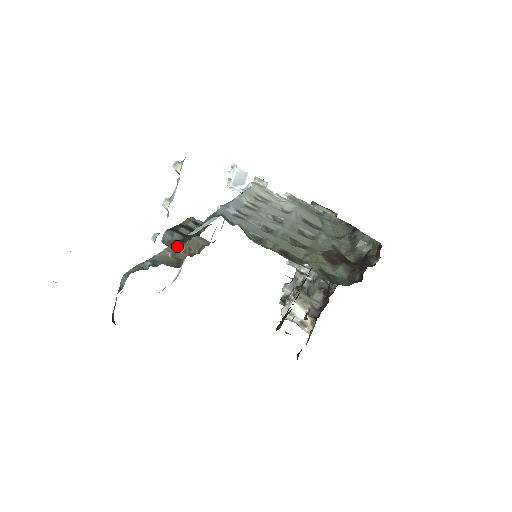
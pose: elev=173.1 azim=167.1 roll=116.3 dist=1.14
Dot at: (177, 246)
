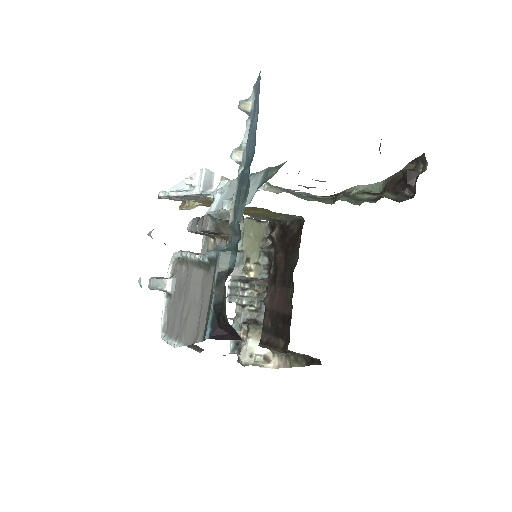
Dot at: occluded
